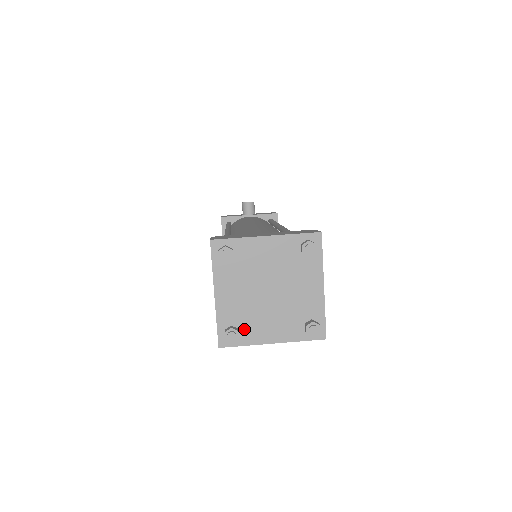
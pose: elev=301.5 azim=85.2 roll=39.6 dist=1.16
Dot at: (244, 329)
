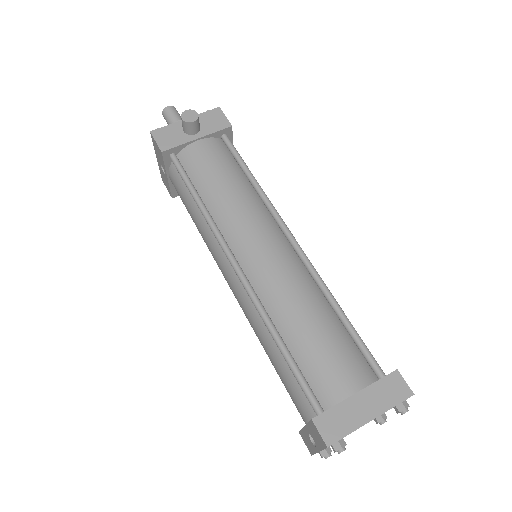
Dot at: occluded
